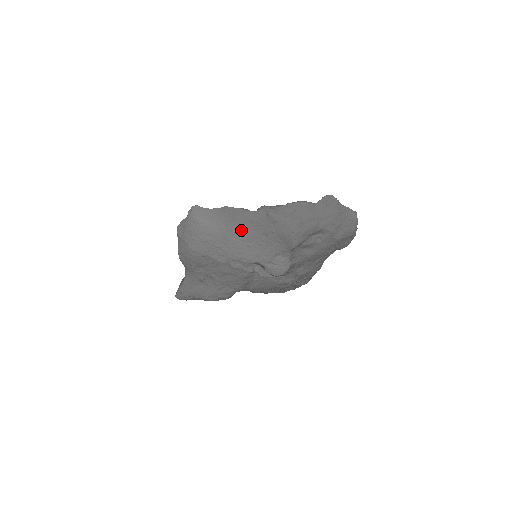
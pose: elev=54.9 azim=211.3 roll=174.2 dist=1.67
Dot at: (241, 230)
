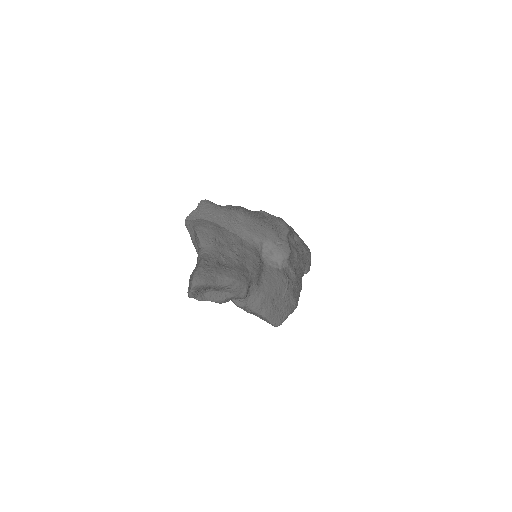
Dot at: (248, 214)
